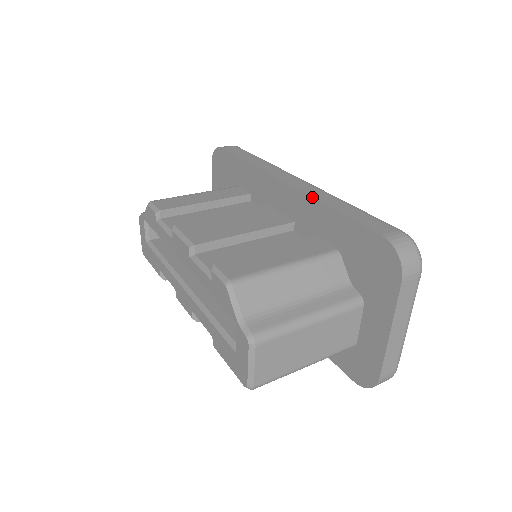
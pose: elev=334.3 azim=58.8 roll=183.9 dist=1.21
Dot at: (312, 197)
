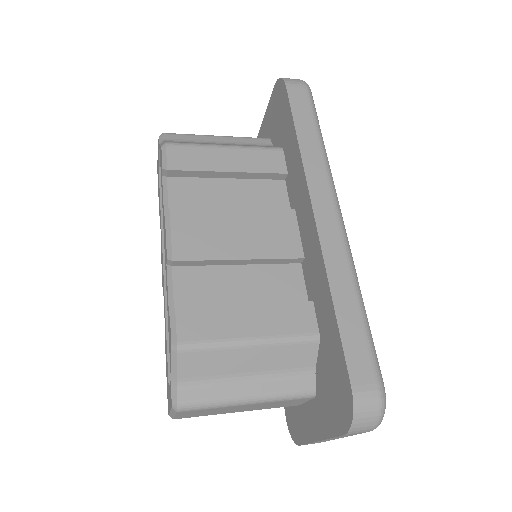
Dot at: (325, 265)
